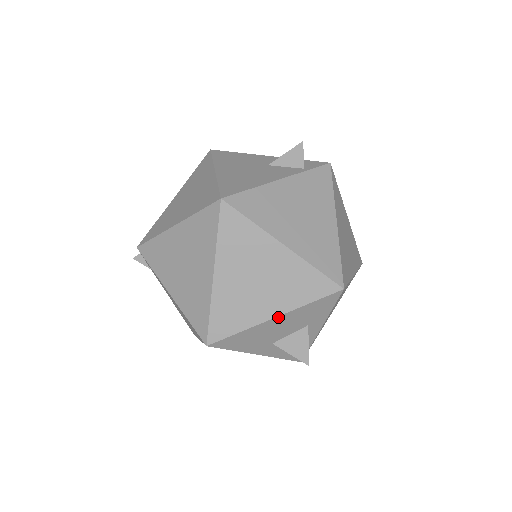
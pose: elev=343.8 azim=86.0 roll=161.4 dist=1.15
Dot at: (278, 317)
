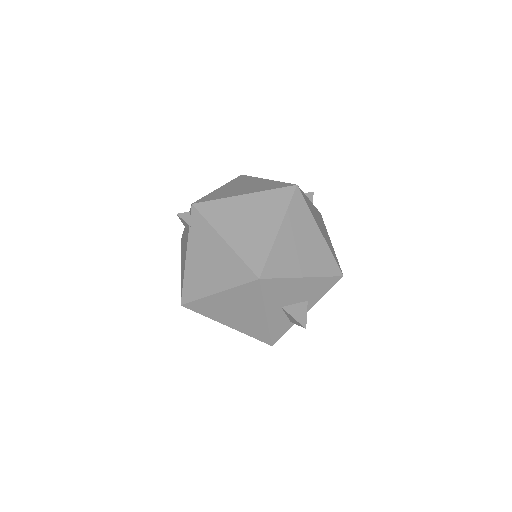
Dot at: (306, 278)
